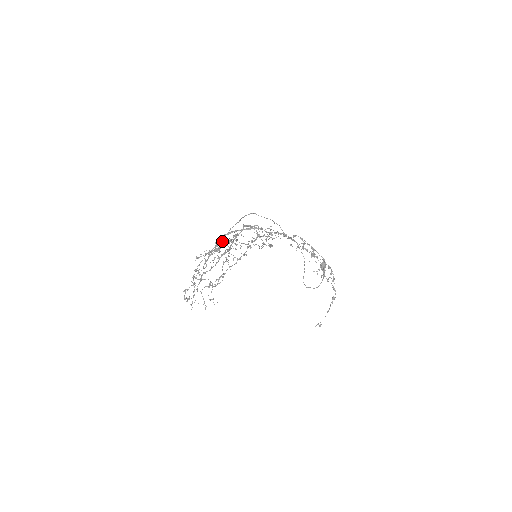
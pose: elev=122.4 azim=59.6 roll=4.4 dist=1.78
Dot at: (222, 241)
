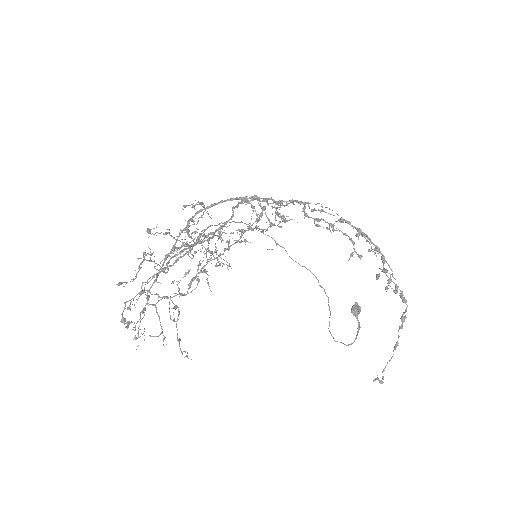
Dot at: occluded
